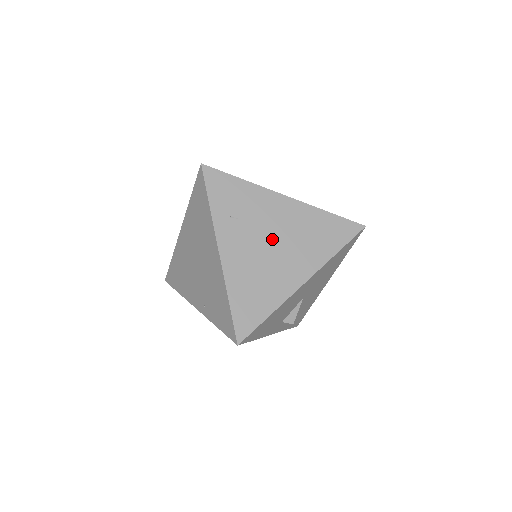
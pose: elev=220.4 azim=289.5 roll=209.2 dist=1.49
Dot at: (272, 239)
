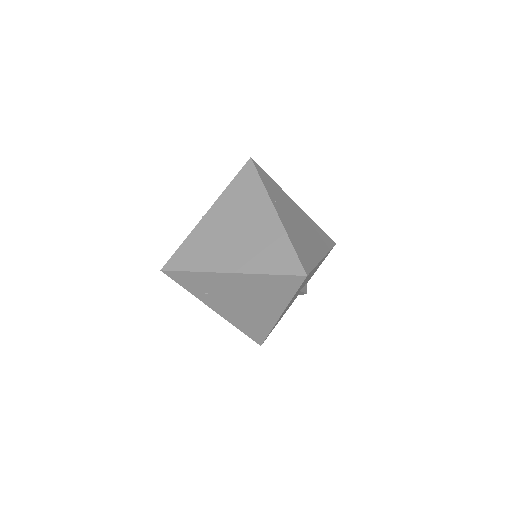
Dot at: (241, 299)
